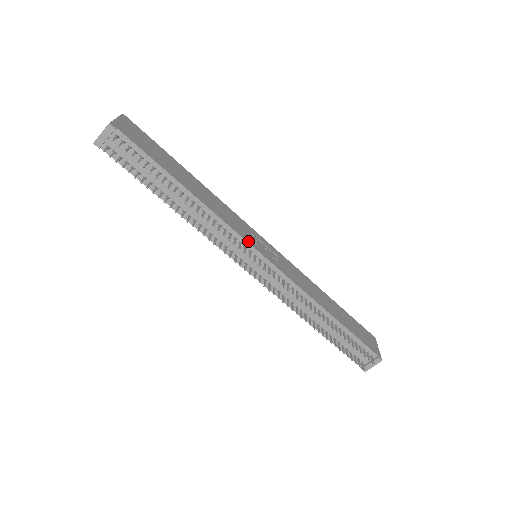
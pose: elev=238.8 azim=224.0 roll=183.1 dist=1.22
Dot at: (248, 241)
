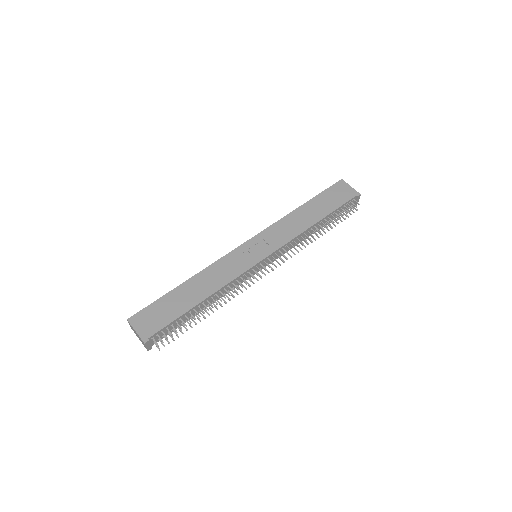
Dot at: (250, 266)
